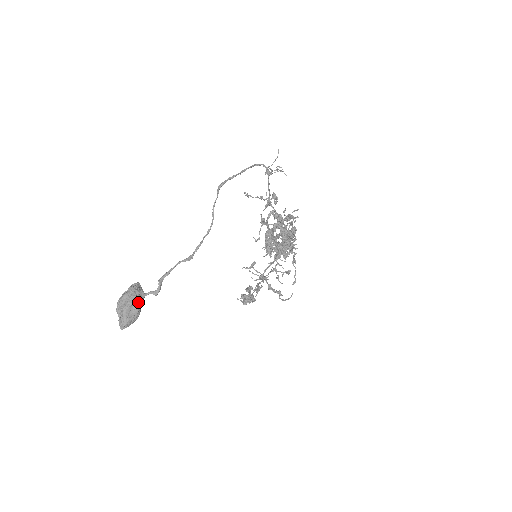
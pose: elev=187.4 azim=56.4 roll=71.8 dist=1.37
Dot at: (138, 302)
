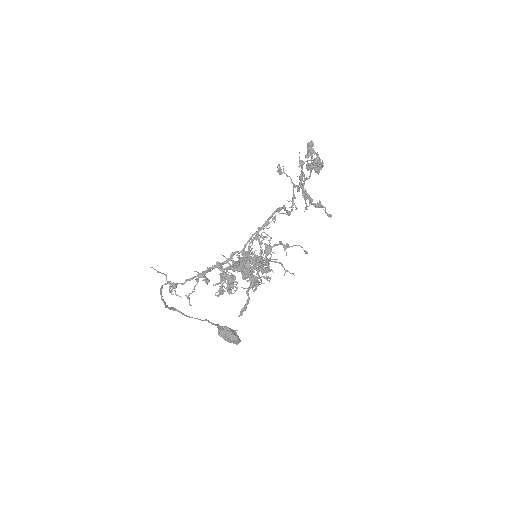
Dot at: (230, 336)
